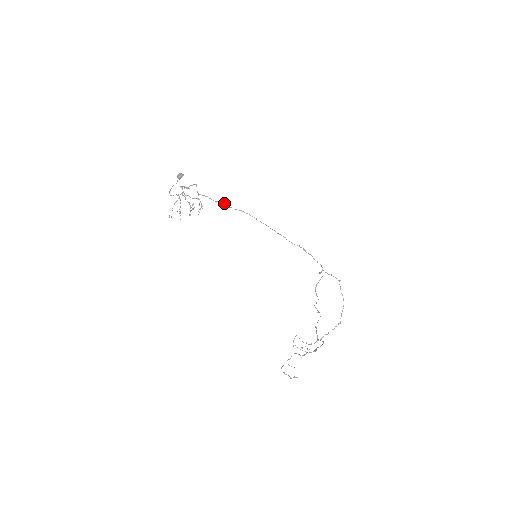
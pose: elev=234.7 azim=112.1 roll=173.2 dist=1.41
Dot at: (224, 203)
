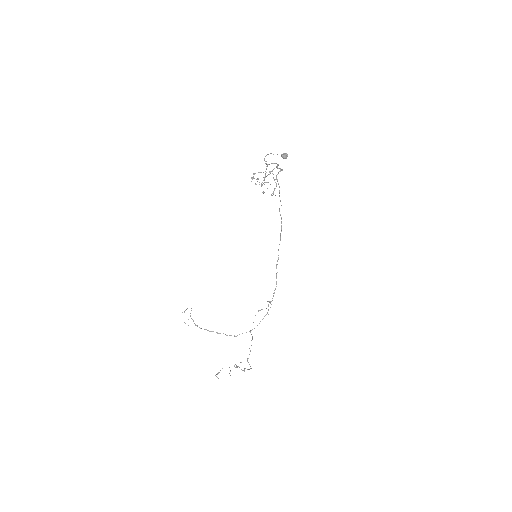
Dot at: occluded
